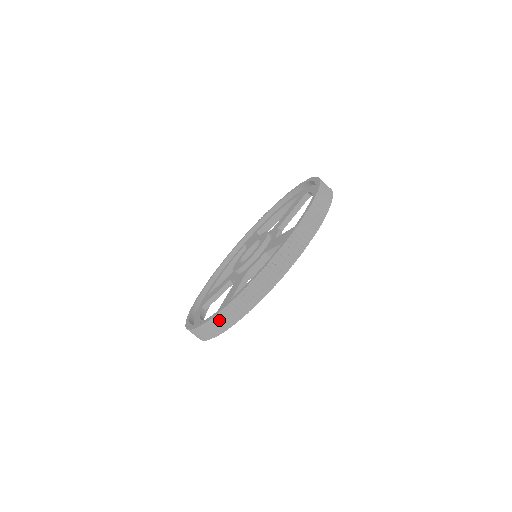
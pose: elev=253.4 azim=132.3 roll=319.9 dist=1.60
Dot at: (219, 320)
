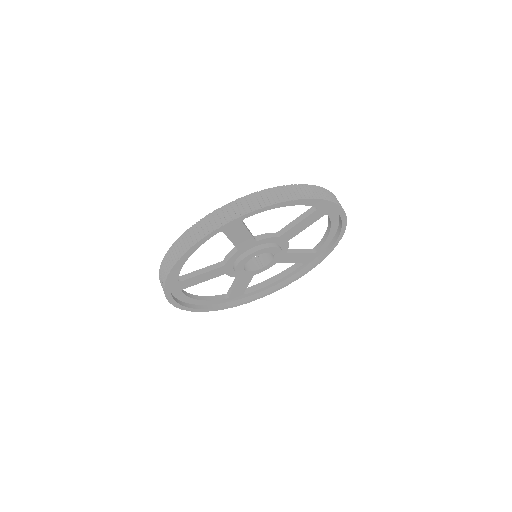
Dot at: (161, 282)
